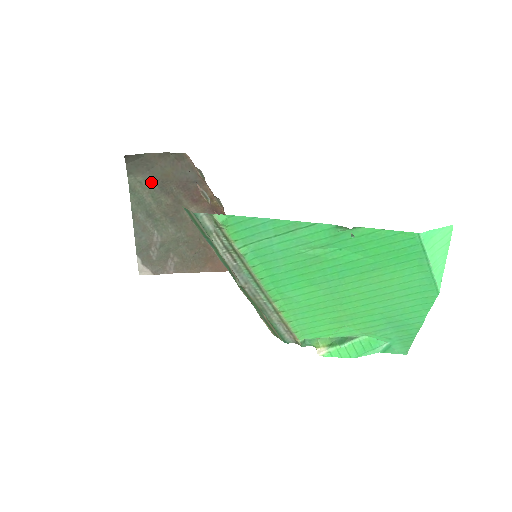
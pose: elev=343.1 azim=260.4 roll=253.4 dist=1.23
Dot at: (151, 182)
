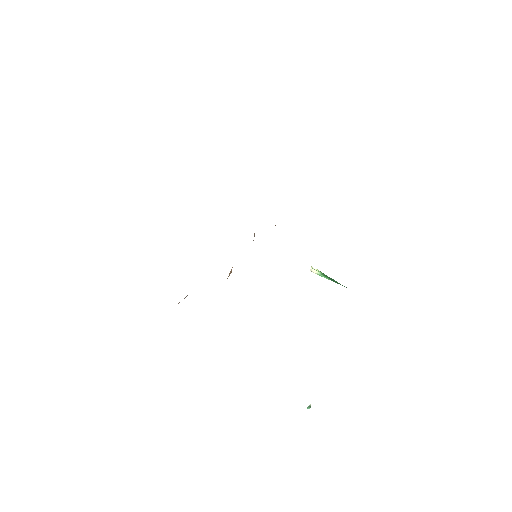
Dot at: occluded
